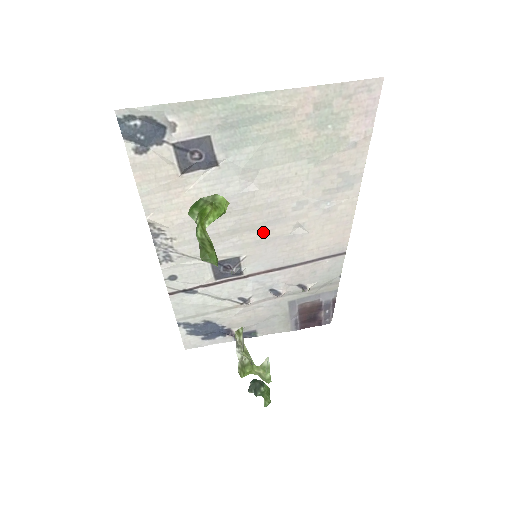
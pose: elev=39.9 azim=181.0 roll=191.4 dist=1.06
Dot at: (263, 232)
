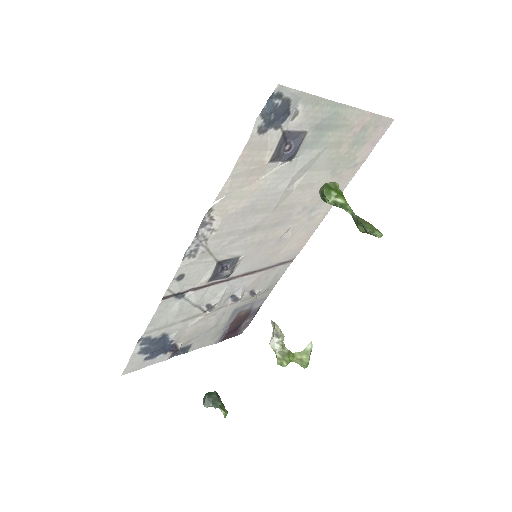
Dot at: (269, 233)
